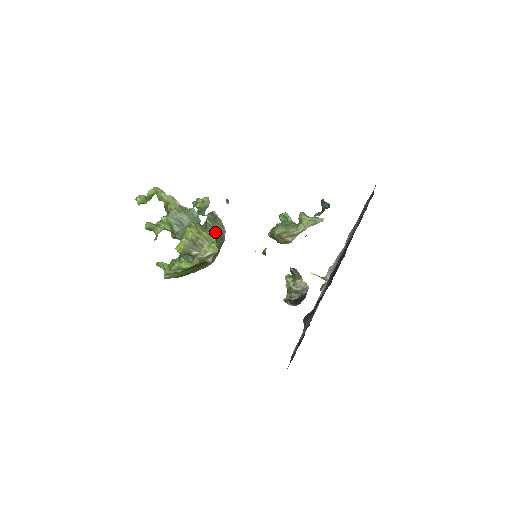
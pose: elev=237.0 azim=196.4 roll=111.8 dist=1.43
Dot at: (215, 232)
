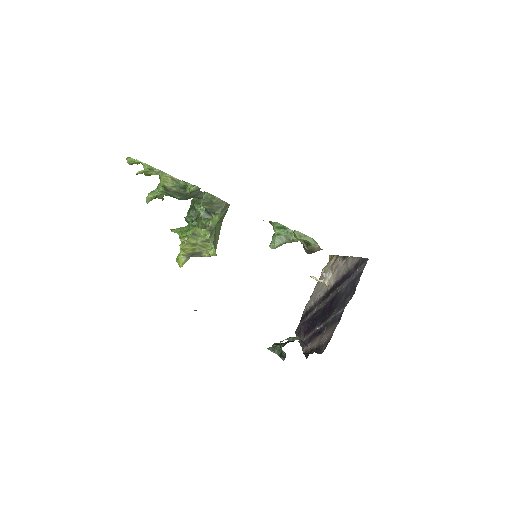
Dot at: (211, 232)
